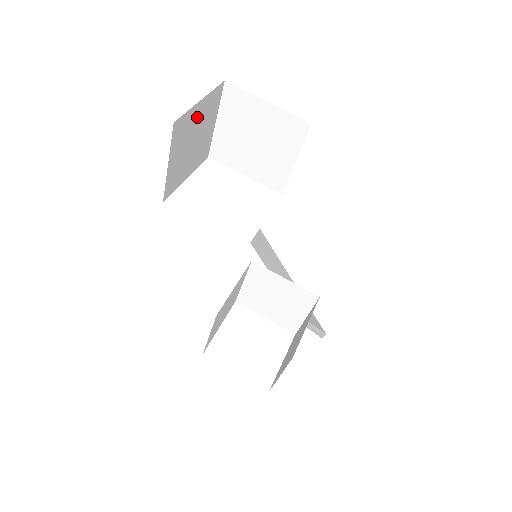
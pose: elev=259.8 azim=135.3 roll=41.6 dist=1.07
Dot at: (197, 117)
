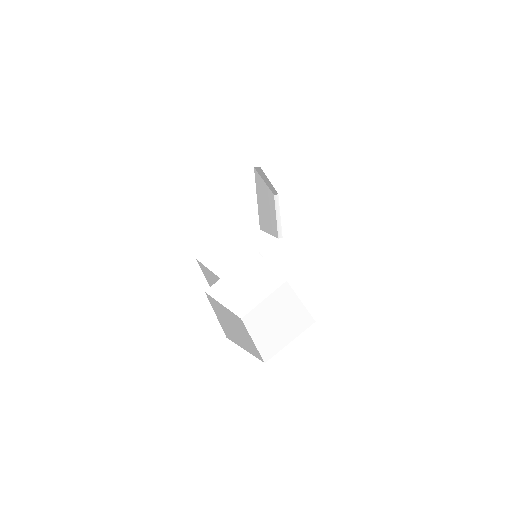
Dot at: occluded
